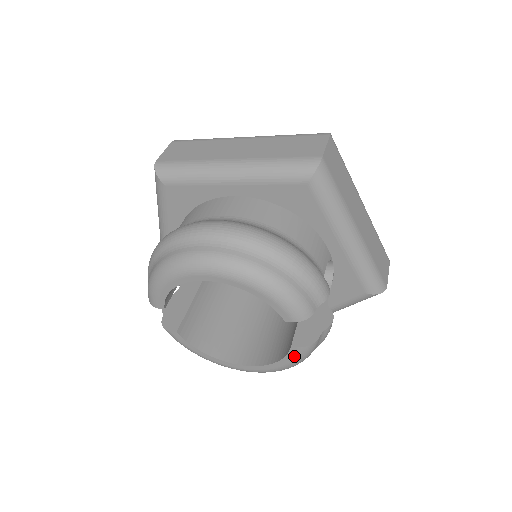
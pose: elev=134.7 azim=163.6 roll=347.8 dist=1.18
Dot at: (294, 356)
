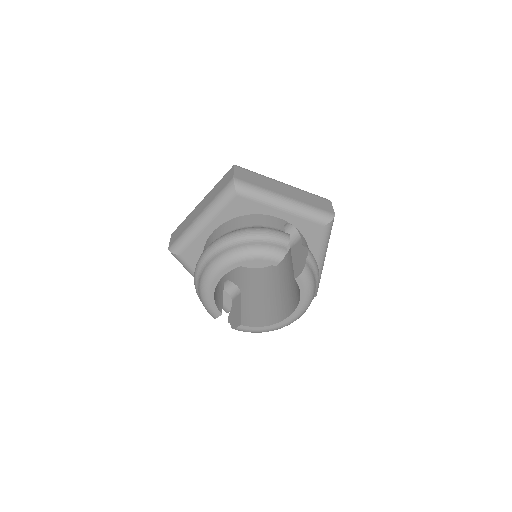
Dot at: (303, 284)
